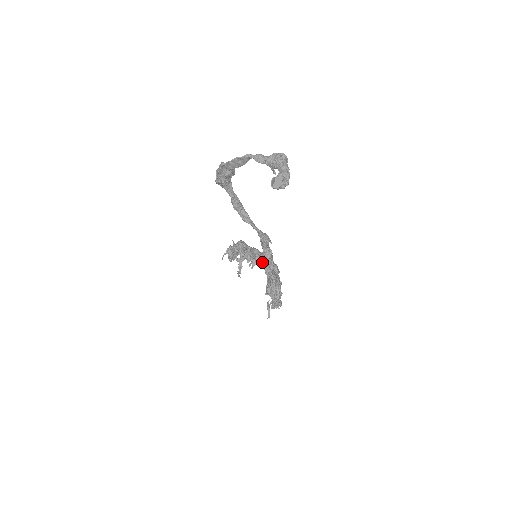
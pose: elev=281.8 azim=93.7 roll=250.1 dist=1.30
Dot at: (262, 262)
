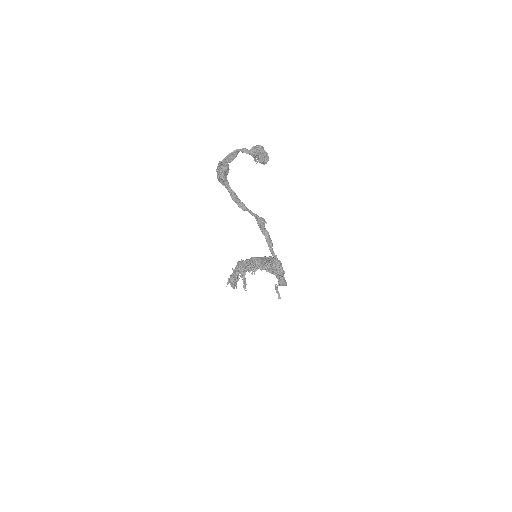
Dot at: occluded
